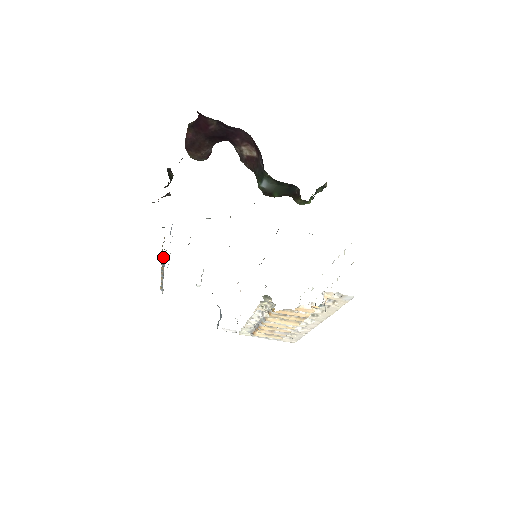
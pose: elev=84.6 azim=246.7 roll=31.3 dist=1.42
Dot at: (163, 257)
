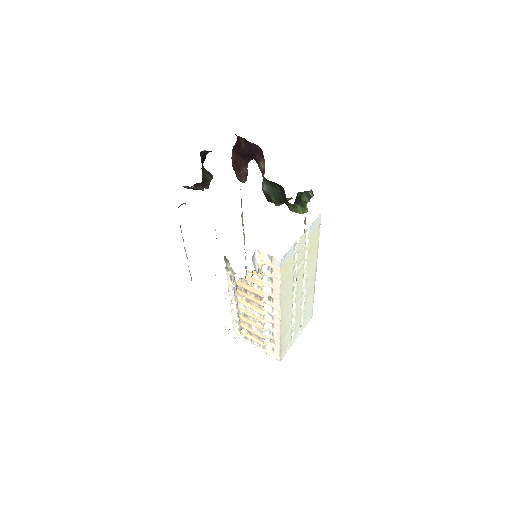
Dot at: occluded
